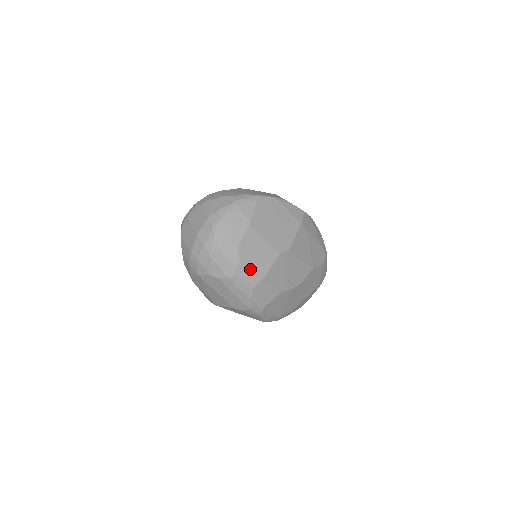
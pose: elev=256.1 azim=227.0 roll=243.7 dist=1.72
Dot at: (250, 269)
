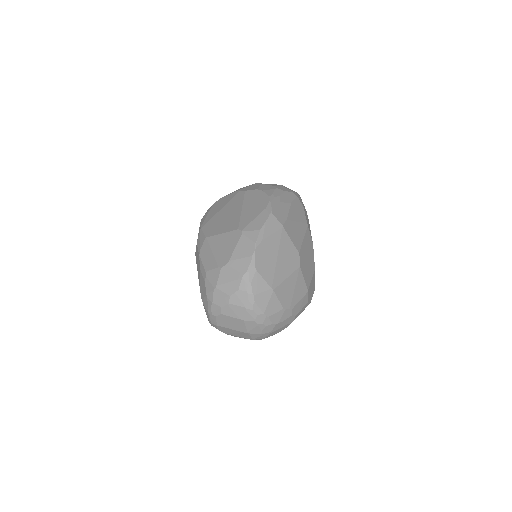
Dot at: (299, 301)
